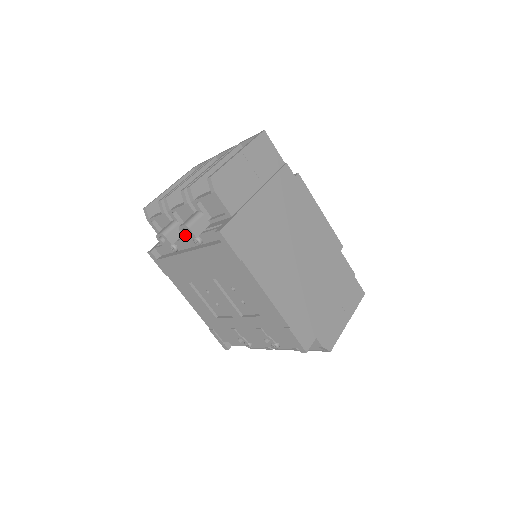
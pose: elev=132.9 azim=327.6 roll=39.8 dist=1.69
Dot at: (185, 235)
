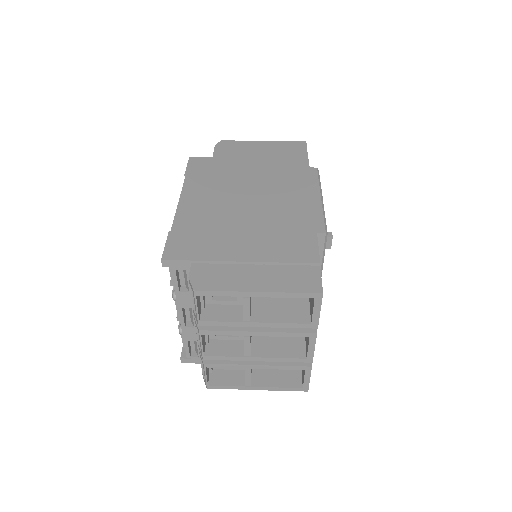
Dot at: occluded
